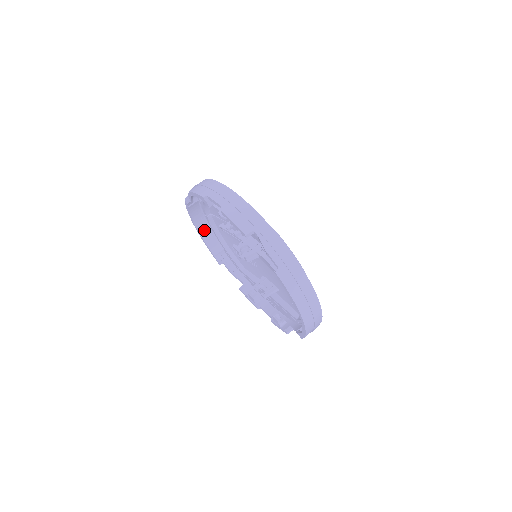
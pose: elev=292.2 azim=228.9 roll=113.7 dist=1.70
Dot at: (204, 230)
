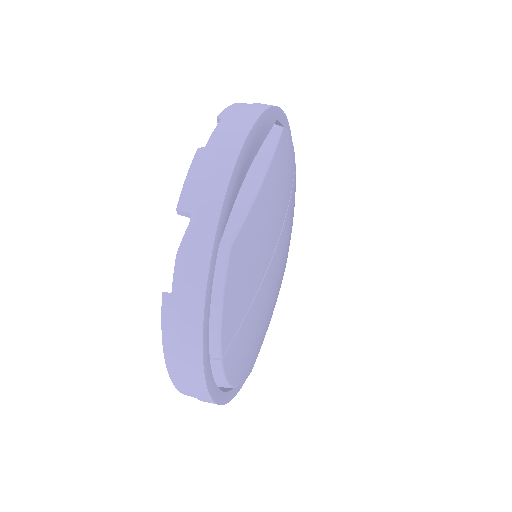
Dot at: occluded
